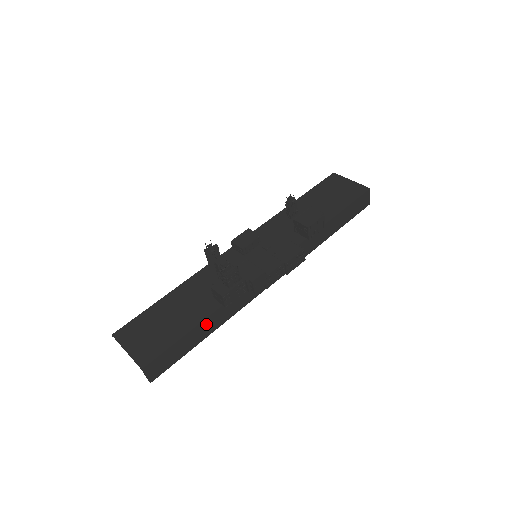
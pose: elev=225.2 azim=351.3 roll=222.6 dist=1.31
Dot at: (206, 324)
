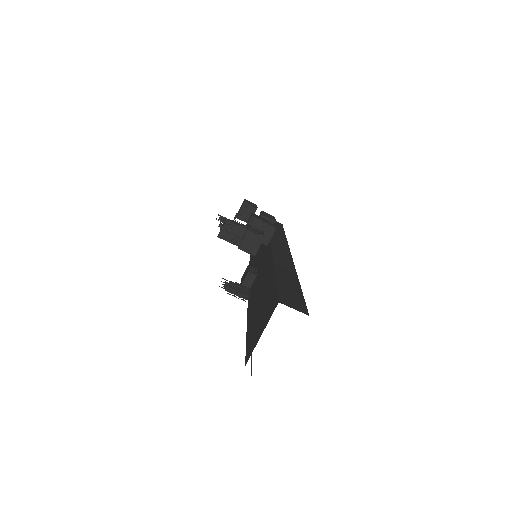
Dot at: (282, 275)
